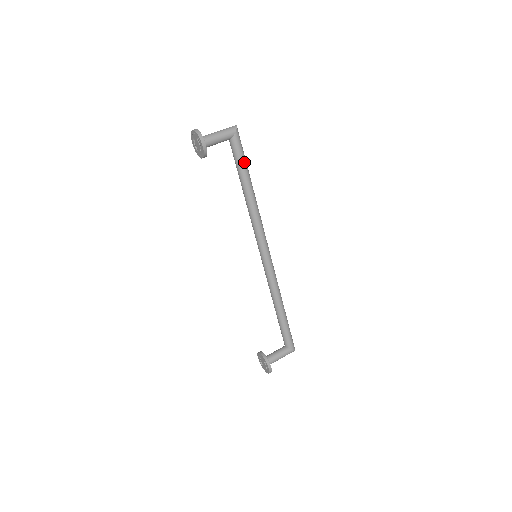
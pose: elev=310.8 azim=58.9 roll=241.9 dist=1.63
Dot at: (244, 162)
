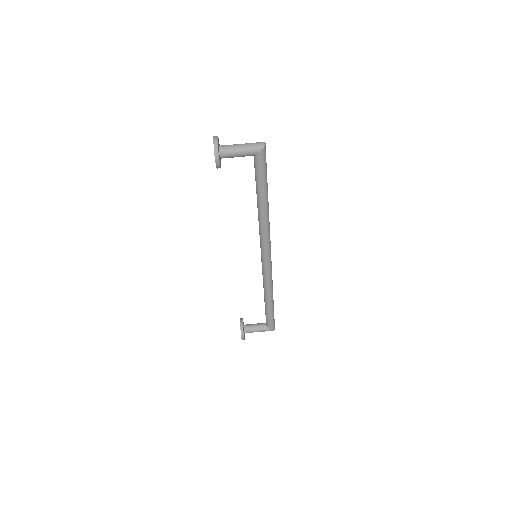
Dot at: (263, 180)
